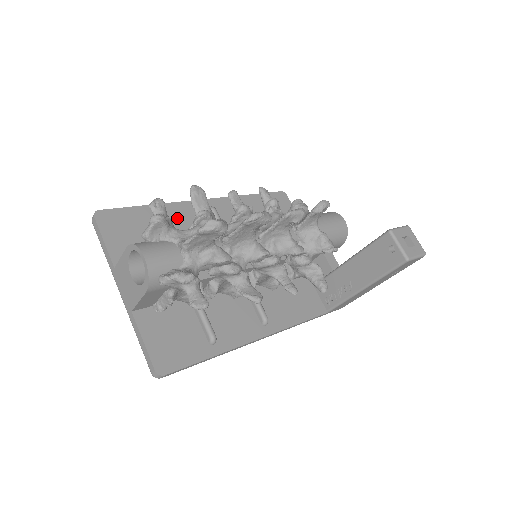
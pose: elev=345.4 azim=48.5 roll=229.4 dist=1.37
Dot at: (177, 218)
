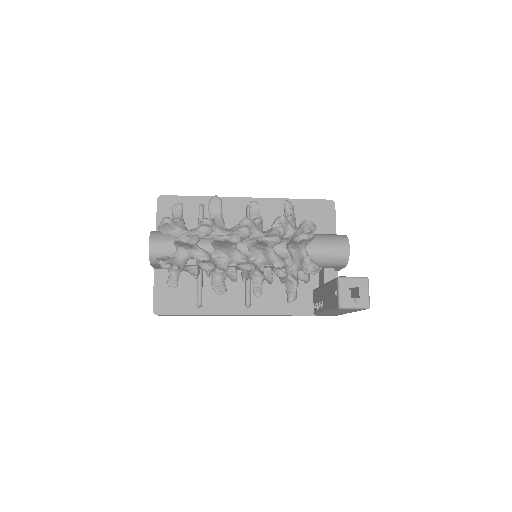
Dot at: occluded
